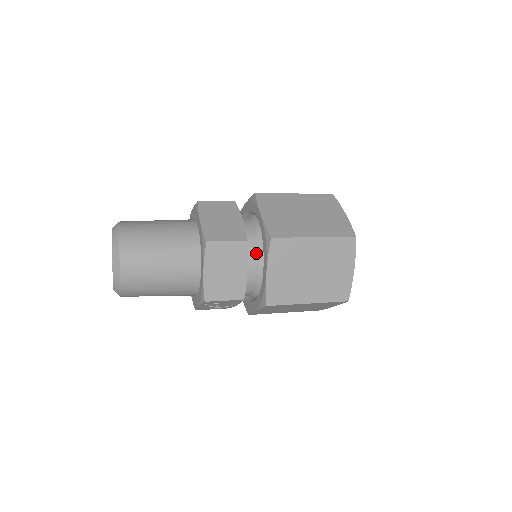
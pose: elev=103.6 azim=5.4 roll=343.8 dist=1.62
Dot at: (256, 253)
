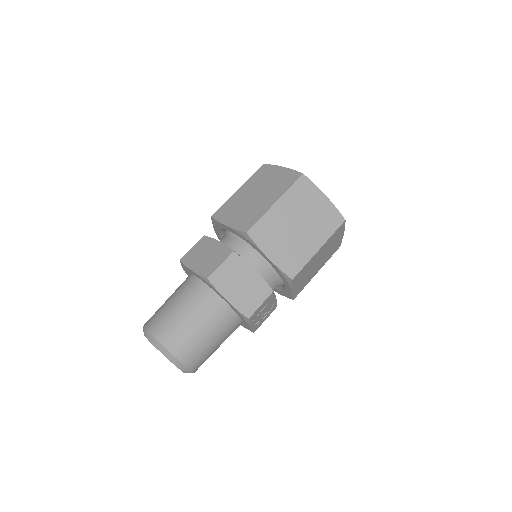
Dot at: (250, 253)
